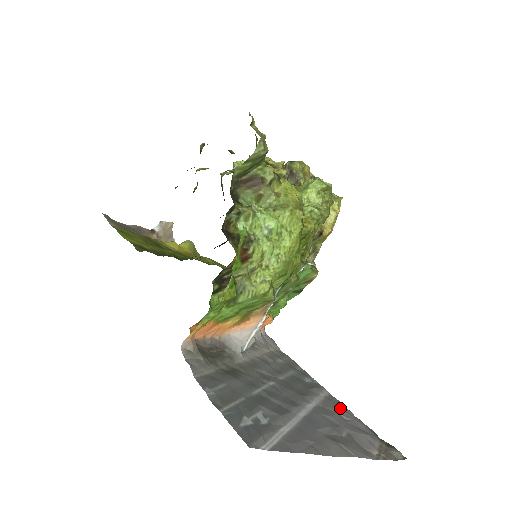
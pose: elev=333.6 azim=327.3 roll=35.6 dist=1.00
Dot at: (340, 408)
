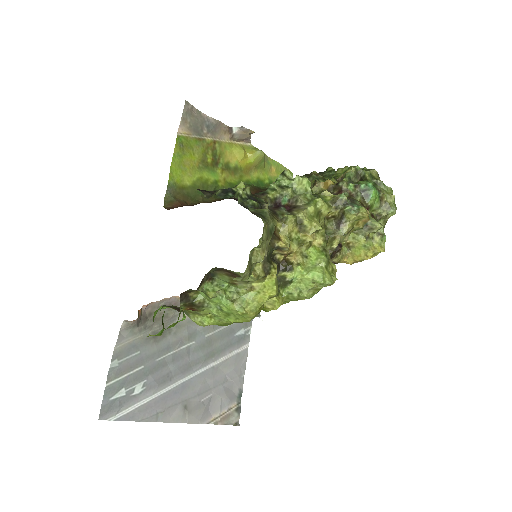
Dot at: (235, 369)
